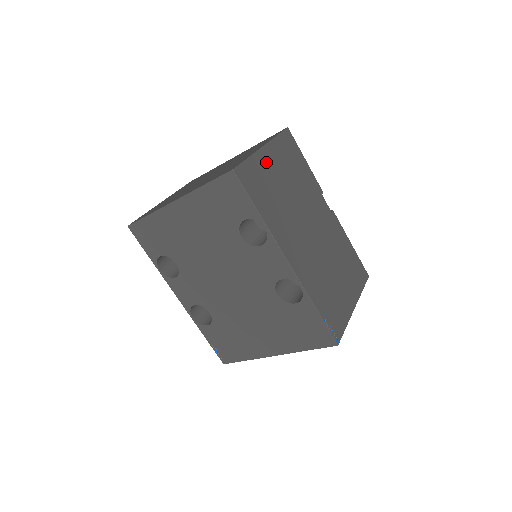
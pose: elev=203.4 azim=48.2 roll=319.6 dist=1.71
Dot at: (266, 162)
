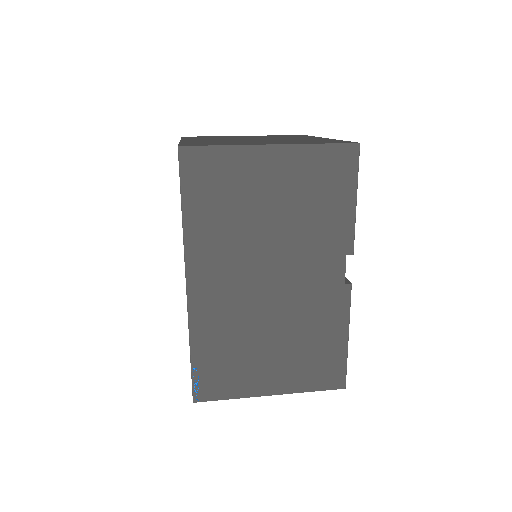
Dot at: (257, 165)
